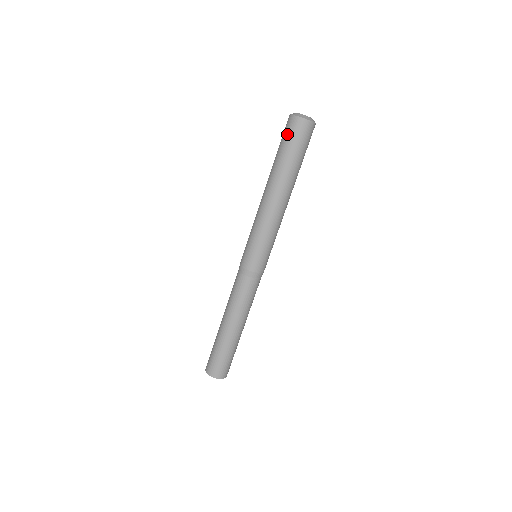
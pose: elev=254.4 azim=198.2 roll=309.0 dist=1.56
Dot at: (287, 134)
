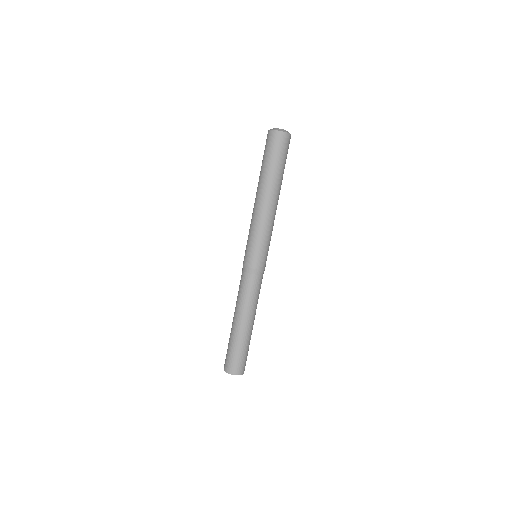
Dot at: occluded
